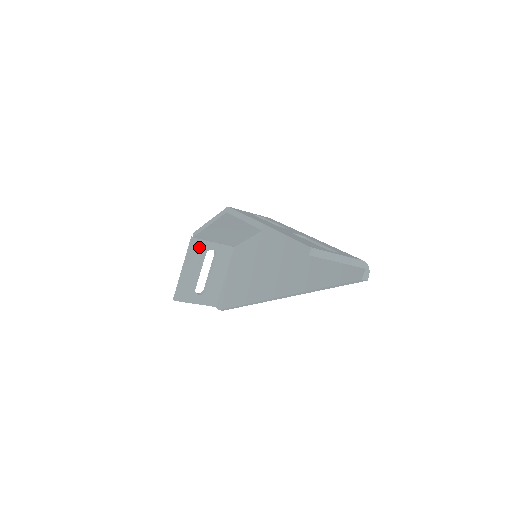
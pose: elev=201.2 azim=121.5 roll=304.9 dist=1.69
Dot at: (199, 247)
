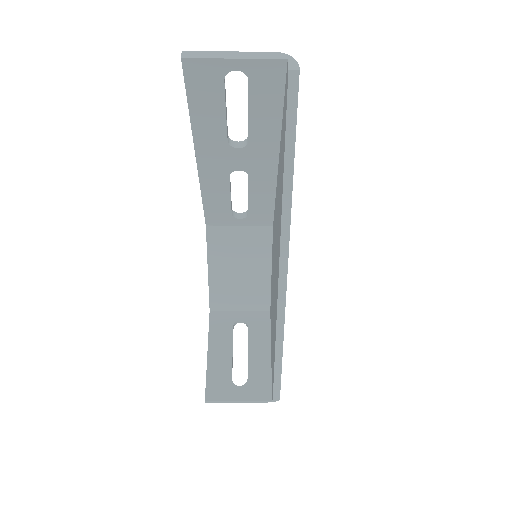
Dot at: (221, 321)
